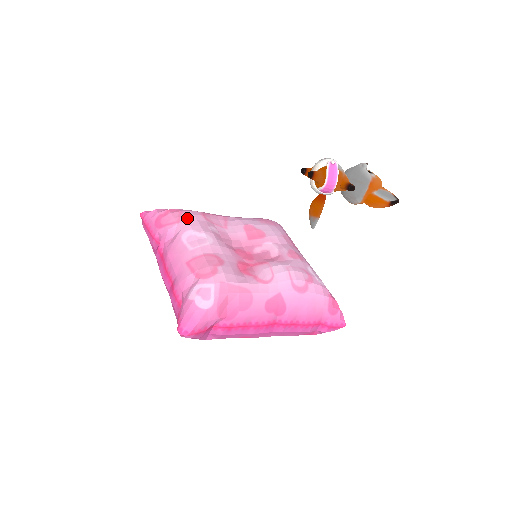
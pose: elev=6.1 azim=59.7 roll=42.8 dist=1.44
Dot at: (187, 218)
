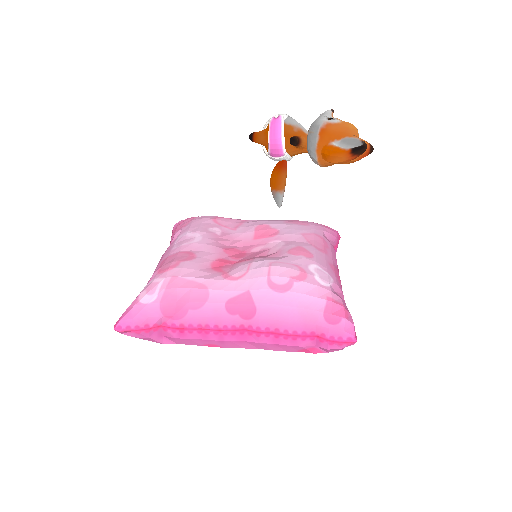
Dot at: (193, 222)
